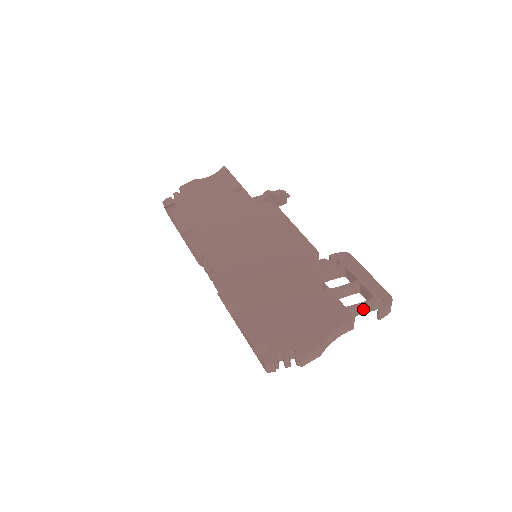
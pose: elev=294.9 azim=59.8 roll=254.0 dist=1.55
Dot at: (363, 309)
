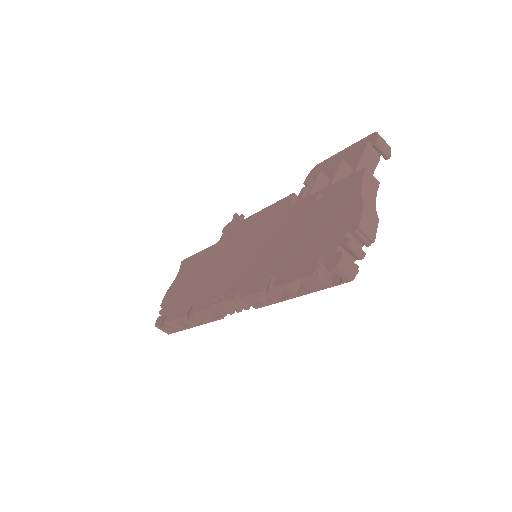
Dot at: (367, 166)
